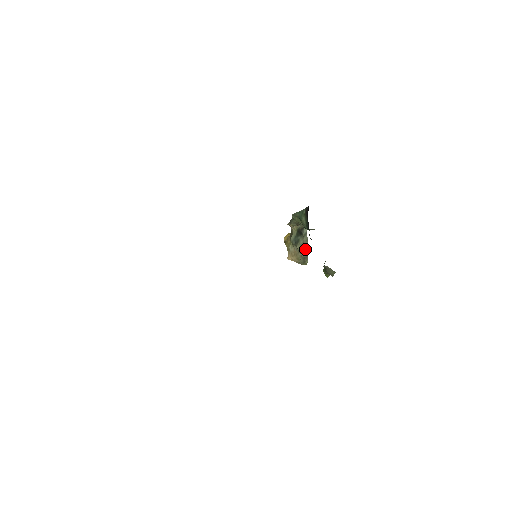
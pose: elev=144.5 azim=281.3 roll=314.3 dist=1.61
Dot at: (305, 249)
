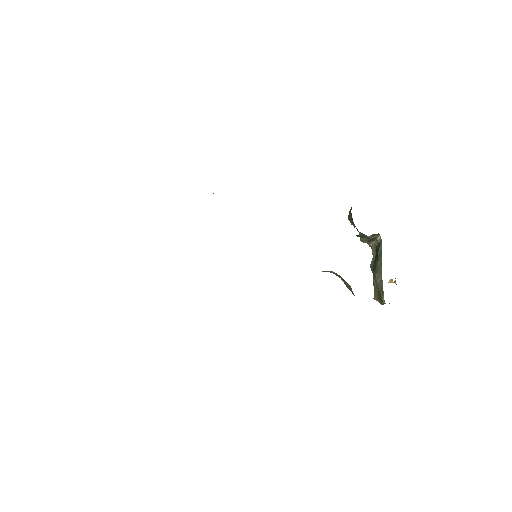
Dot at: (378, 277)
